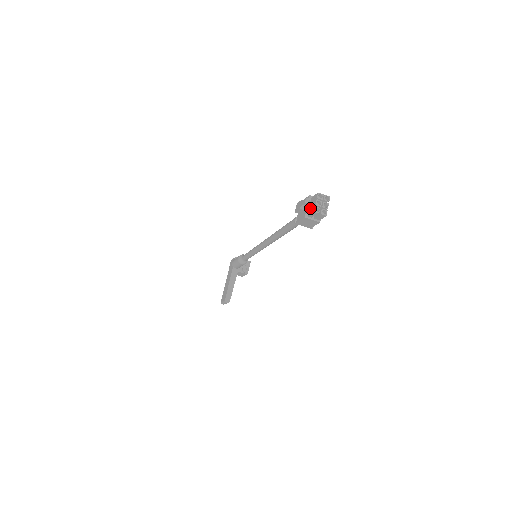
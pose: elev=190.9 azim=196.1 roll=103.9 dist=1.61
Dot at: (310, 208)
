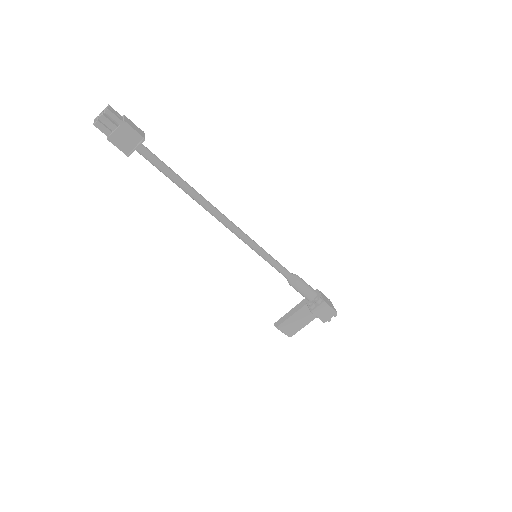
Dot at: occluded
